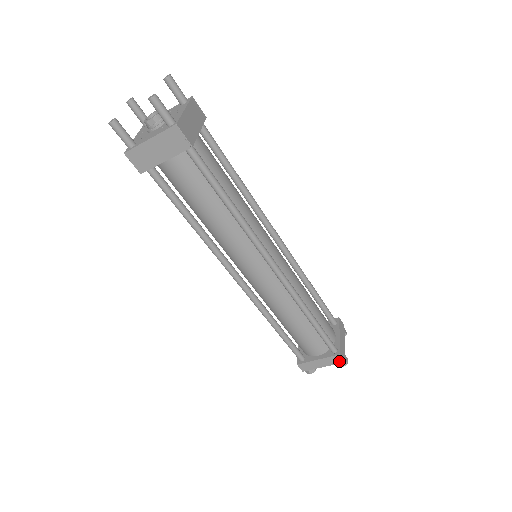
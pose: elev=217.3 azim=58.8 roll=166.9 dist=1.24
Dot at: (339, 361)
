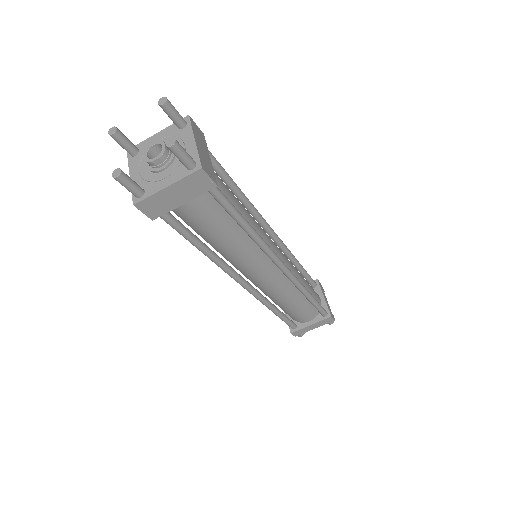
Dot at: (329, 321)
